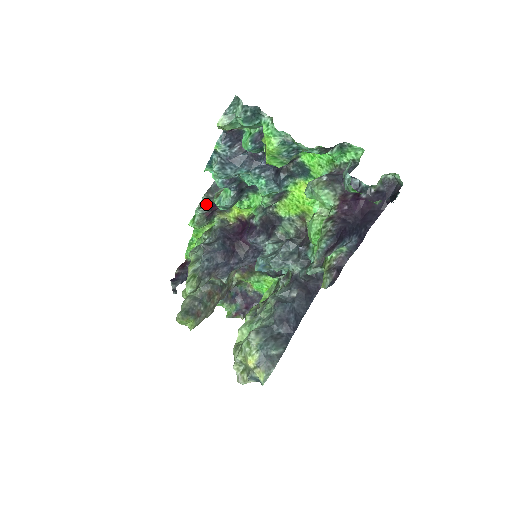
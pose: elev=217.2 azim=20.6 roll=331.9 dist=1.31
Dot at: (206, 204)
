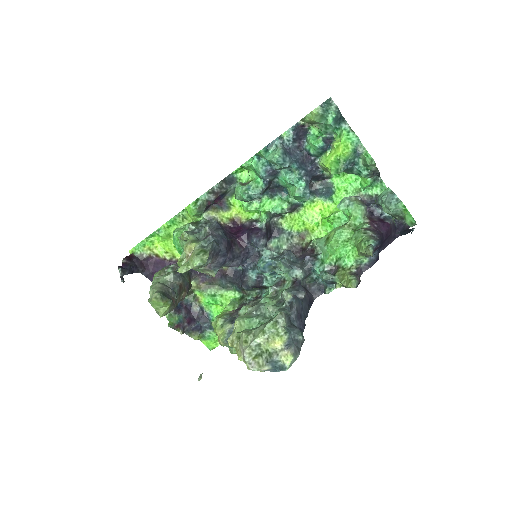
Dot at: (216, 192)
